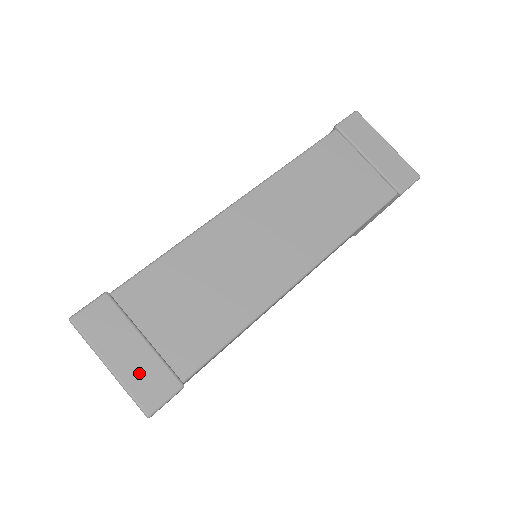
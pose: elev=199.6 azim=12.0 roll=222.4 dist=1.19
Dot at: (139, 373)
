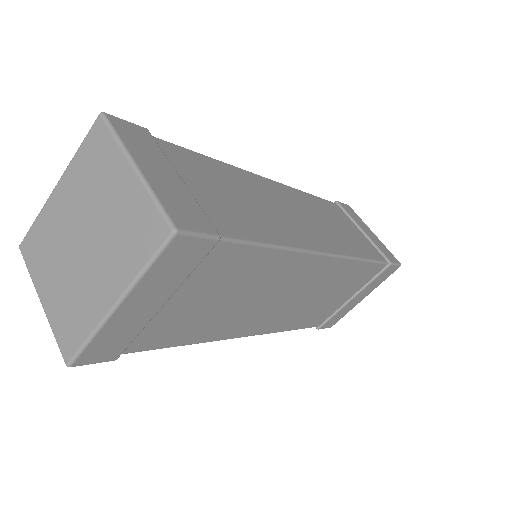
Dot at: (171, 193)
